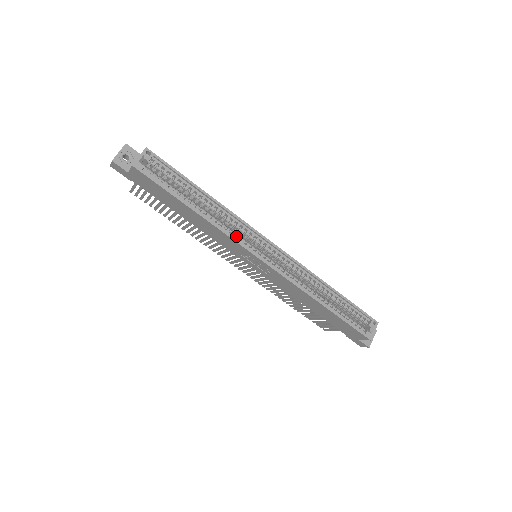
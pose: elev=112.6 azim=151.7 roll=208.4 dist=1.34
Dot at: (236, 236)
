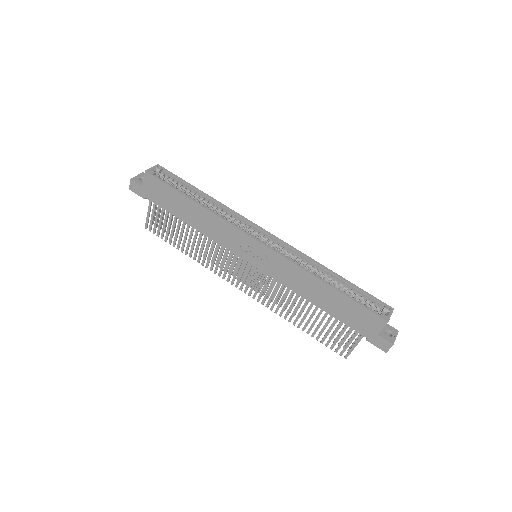
Dot at: occluded
